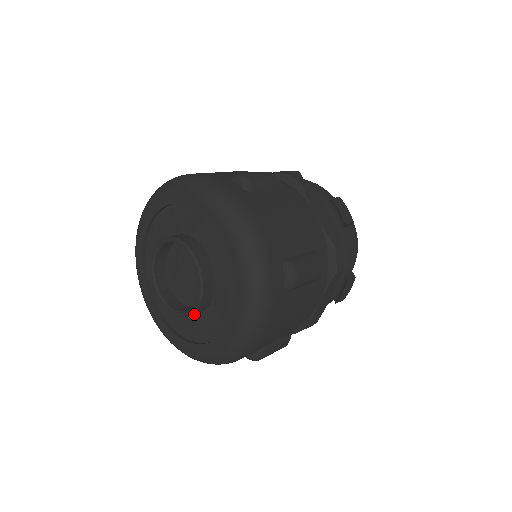
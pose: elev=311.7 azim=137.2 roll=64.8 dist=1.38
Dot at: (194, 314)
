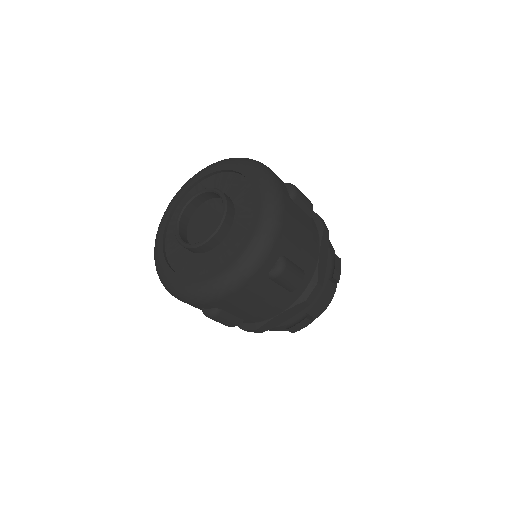
Dot at: (218, 245)
